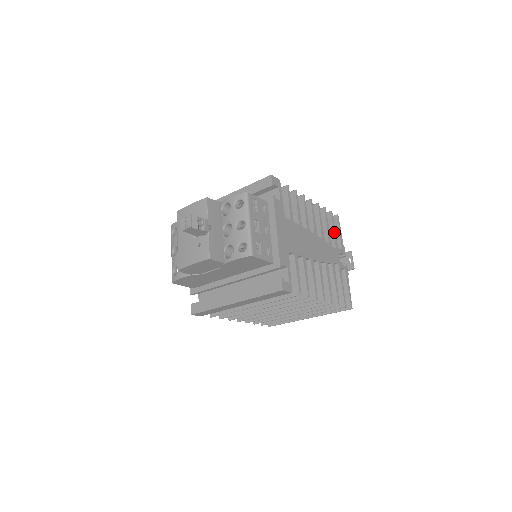
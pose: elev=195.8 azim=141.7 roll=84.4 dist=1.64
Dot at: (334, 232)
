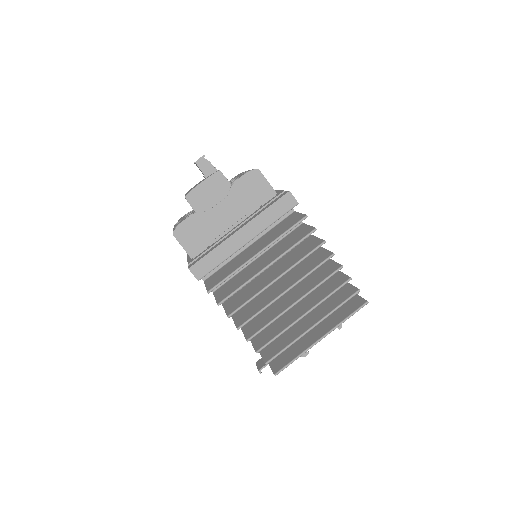
Dot at: occluded
